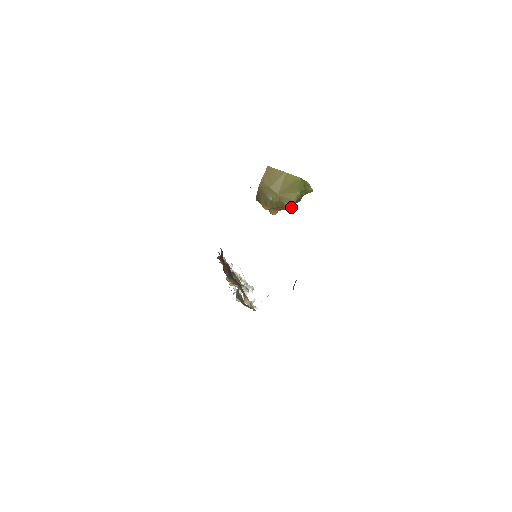
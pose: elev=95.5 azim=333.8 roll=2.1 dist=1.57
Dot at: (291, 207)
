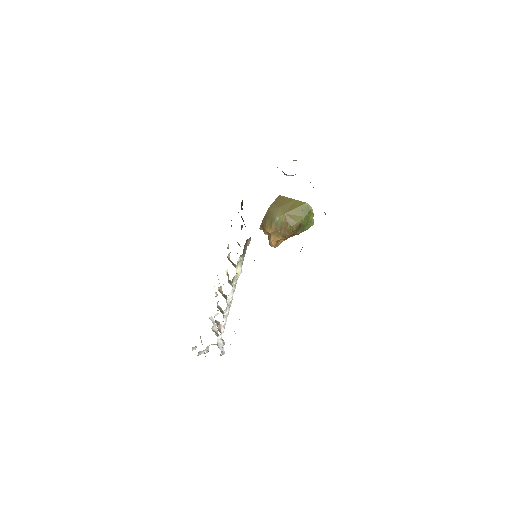
Dot at: (294, 228)
